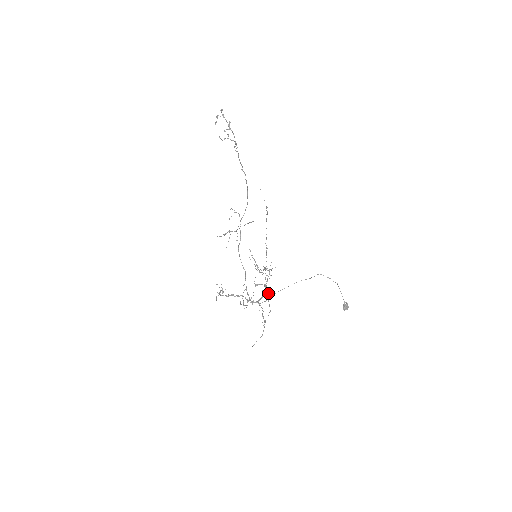
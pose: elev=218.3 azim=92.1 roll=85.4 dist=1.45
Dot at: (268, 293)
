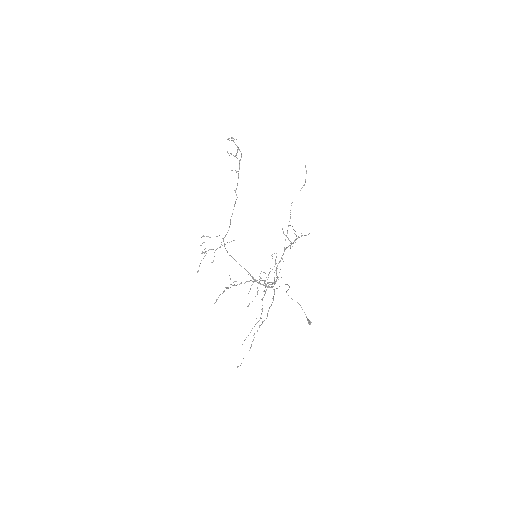
Dot at: (264, 294)
